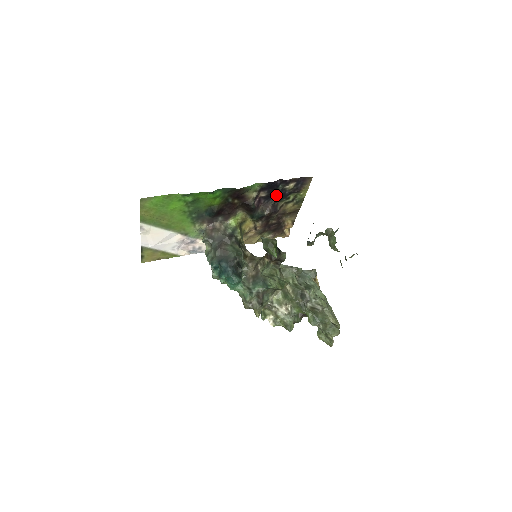
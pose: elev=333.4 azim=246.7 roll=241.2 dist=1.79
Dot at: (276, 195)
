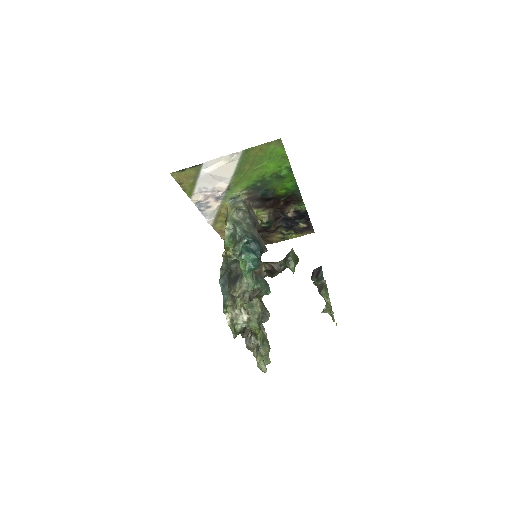
Dot at: (290, 222)
